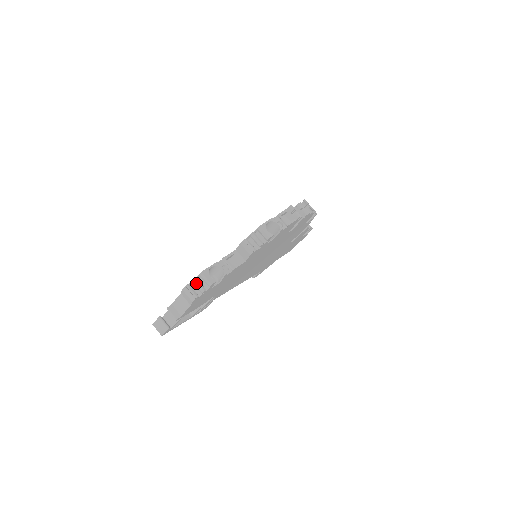
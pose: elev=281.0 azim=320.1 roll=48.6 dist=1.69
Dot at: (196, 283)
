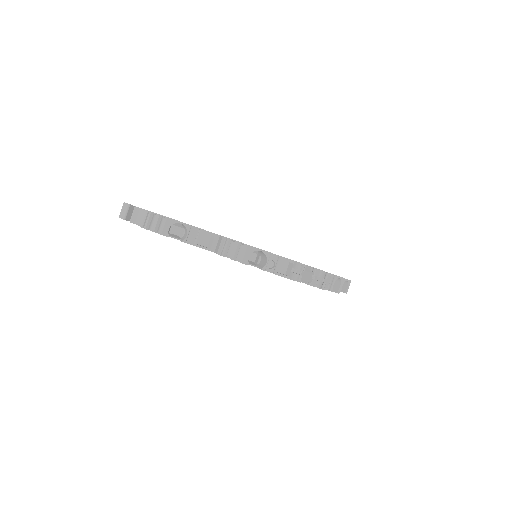
Dot at: (156, 219)
